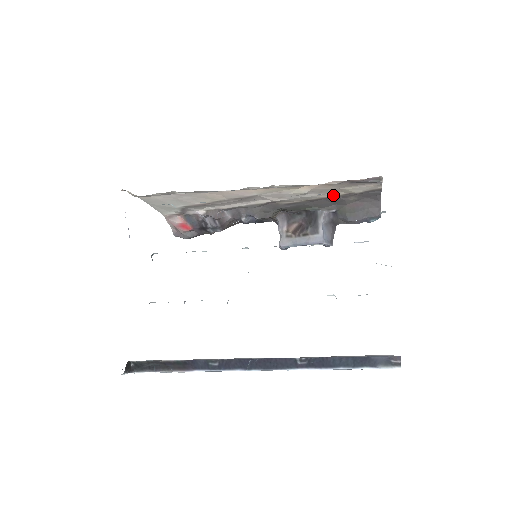
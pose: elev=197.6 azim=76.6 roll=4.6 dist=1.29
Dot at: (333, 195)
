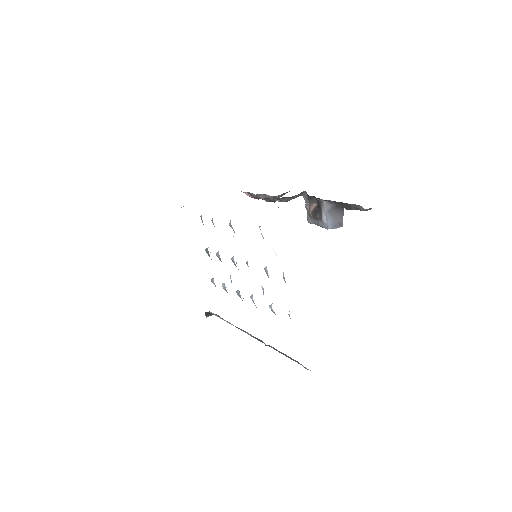
Dot at: occluded
